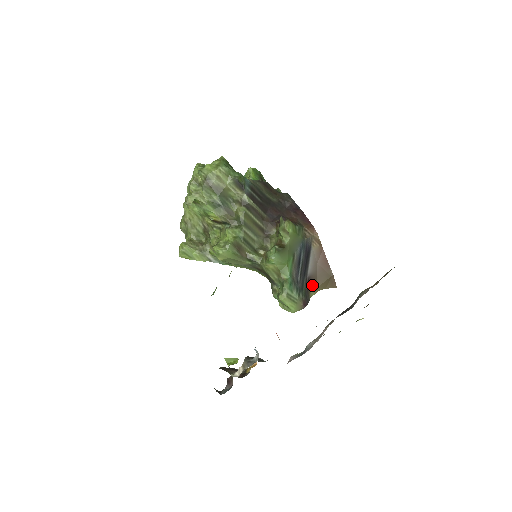
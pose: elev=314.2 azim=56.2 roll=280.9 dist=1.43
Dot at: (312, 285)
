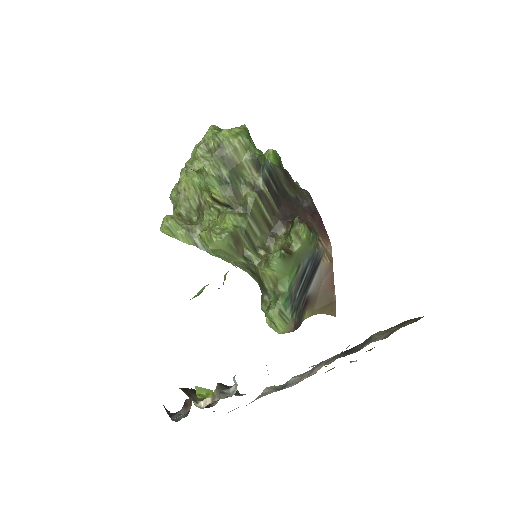
Dot at: (309, 306)
